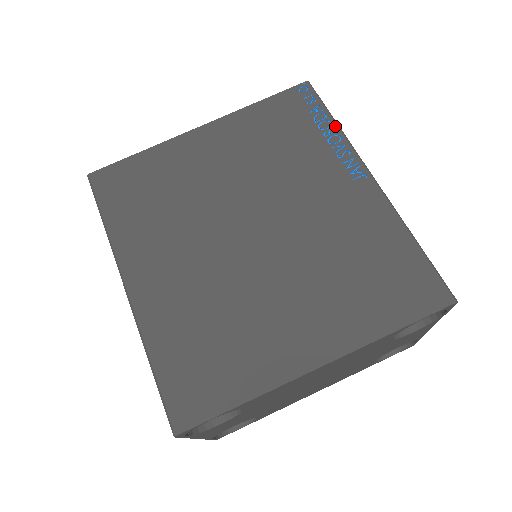
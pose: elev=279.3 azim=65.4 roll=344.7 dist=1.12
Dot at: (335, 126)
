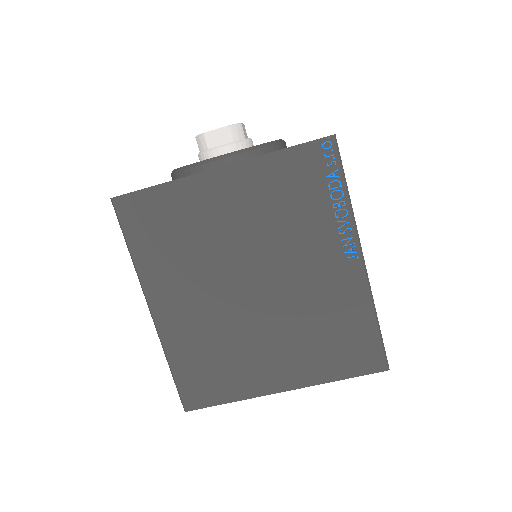
Dot at: (346, 199)
